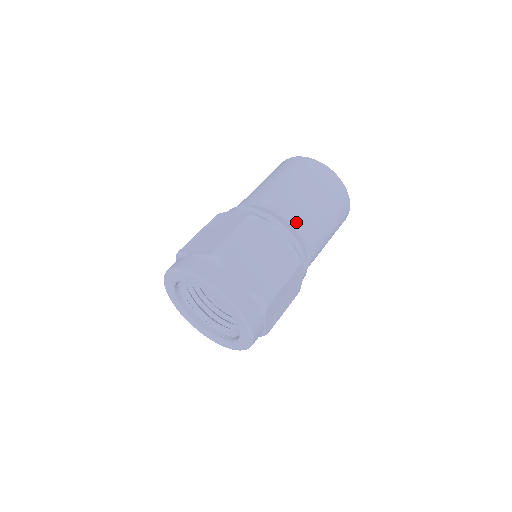
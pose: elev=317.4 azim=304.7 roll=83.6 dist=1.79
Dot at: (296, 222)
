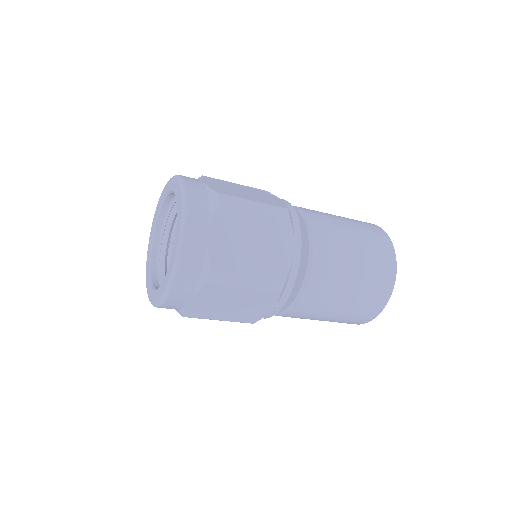
Dot at: (315, 261)
